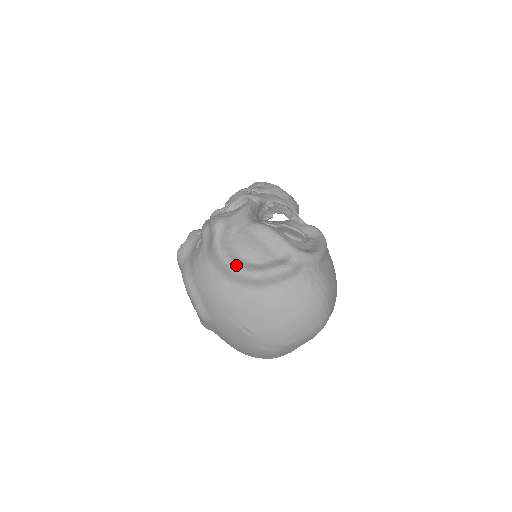
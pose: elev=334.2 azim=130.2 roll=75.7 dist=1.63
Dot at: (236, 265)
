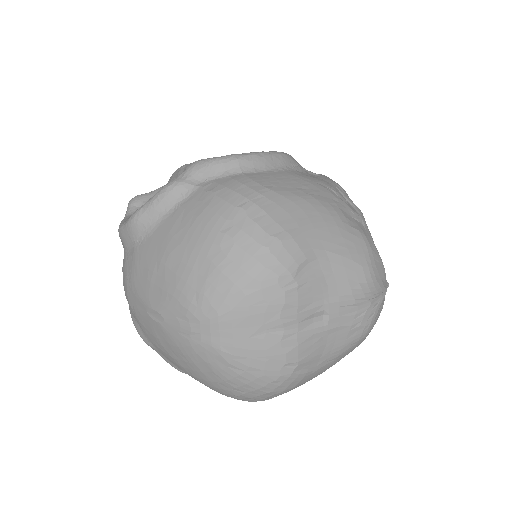
Dot at: (123, 223)
